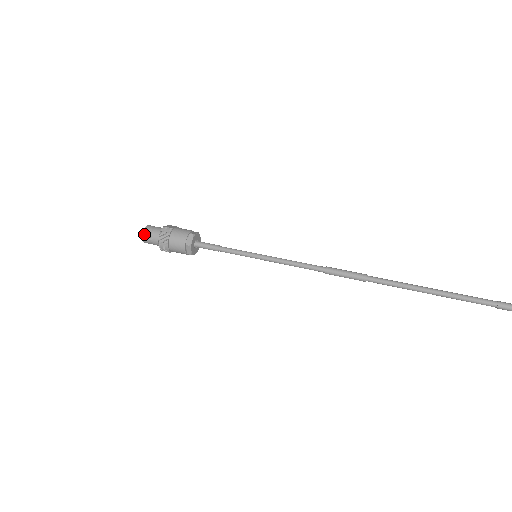
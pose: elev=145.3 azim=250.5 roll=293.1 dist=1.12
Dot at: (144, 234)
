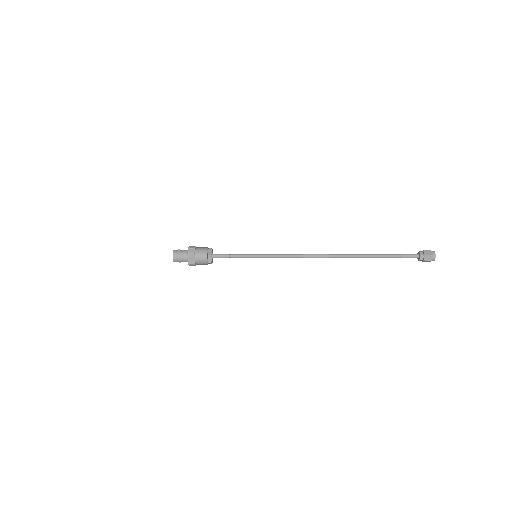
Dot at: (175, 250)
